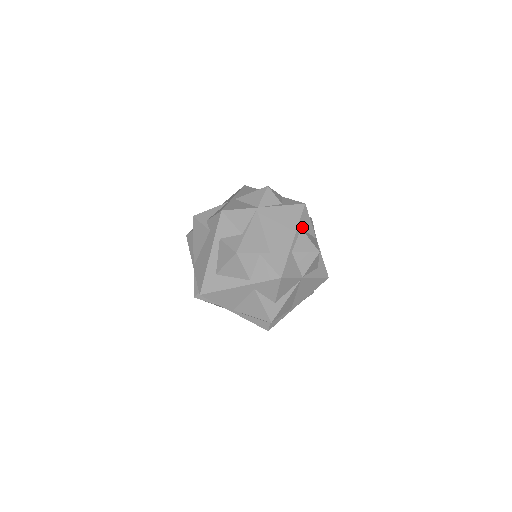
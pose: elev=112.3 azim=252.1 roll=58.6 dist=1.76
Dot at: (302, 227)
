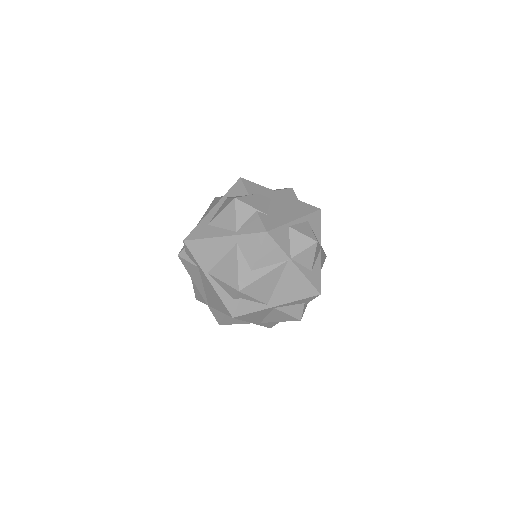
Dot at: (309, 221)
